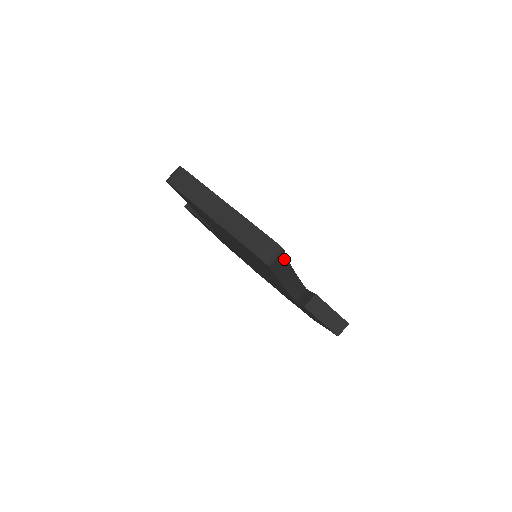
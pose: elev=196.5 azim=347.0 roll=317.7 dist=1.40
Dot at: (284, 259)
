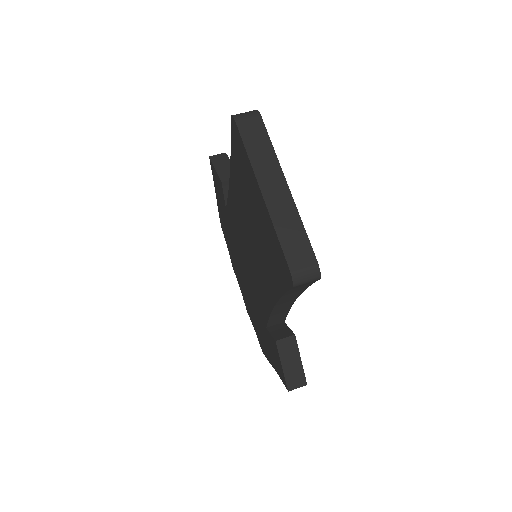
Dot at: (306, 286)
